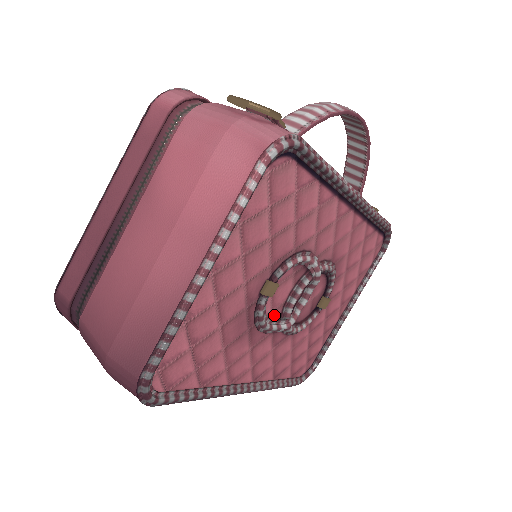
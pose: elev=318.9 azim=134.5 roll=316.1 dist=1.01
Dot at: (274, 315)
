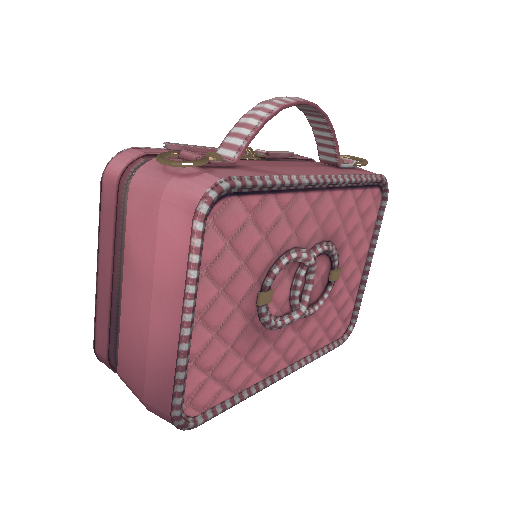
Dot at: (283, 311)
